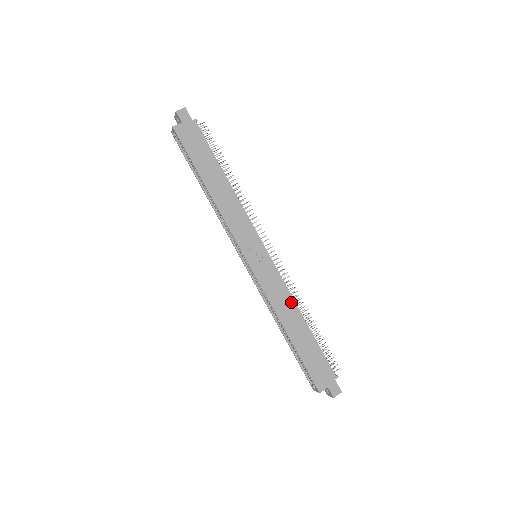
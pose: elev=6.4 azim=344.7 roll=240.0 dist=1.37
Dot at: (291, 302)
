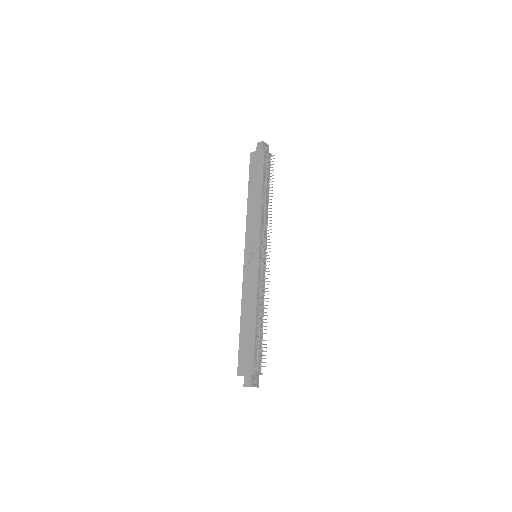
Dot at: (254, 298)
